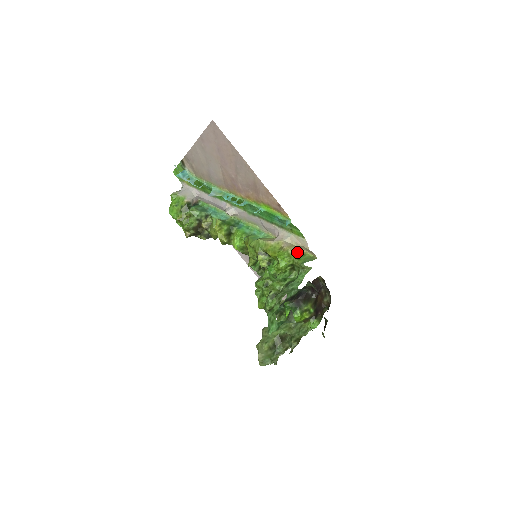
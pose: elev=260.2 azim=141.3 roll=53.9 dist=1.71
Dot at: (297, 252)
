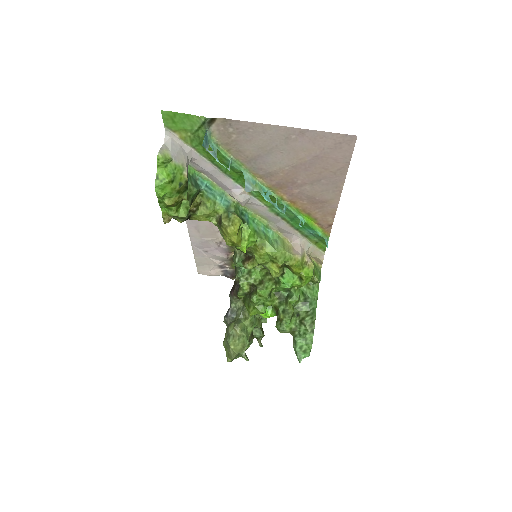
Dot at: occluded
